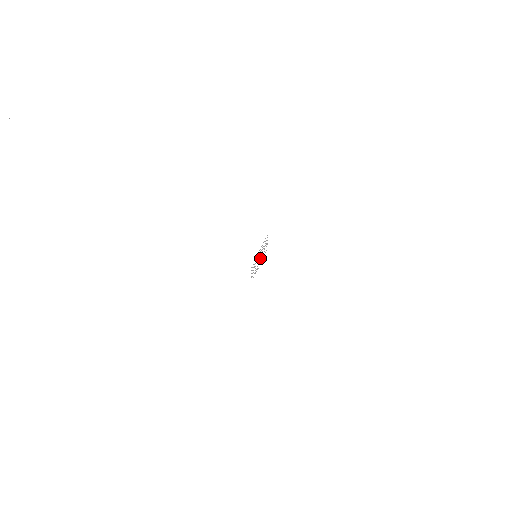
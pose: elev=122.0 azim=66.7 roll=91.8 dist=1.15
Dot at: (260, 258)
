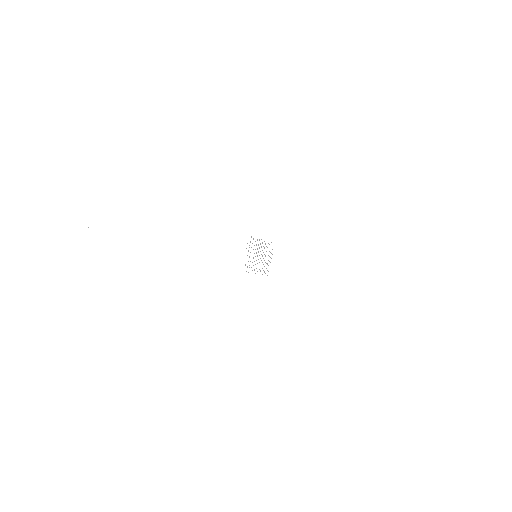
Dot at: occluded
